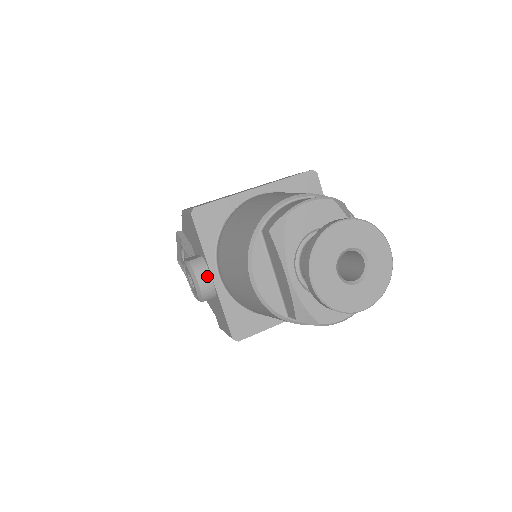
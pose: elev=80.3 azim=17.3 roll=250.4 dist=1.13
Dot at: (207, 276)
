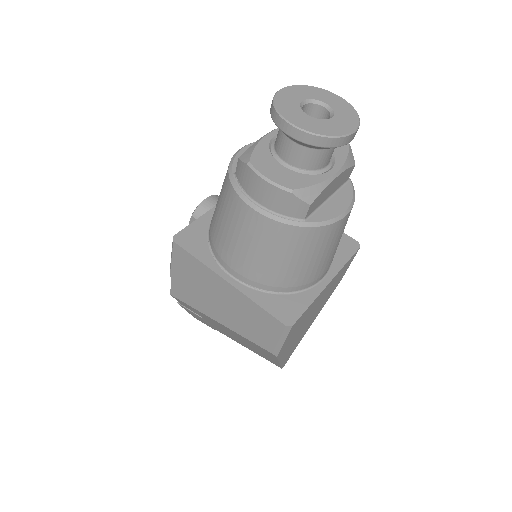
Dot at: occluded
